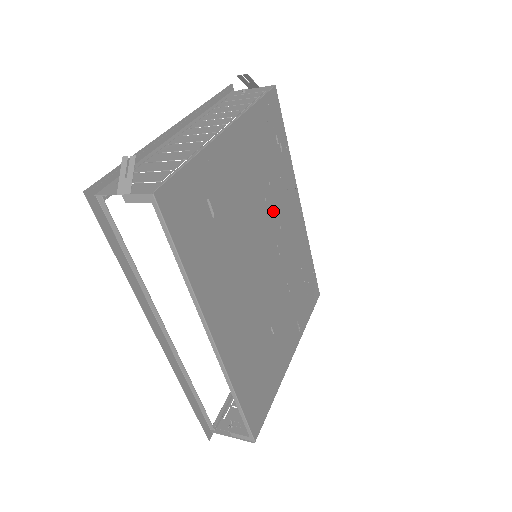
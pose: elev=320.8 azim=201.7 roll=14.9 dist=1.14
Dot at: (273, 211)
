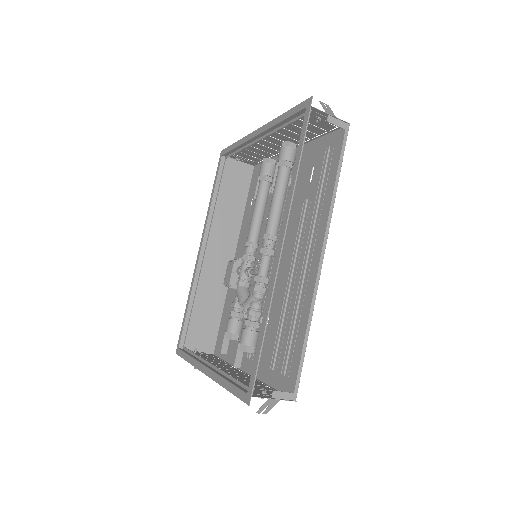
Dot at: (261, 233)
